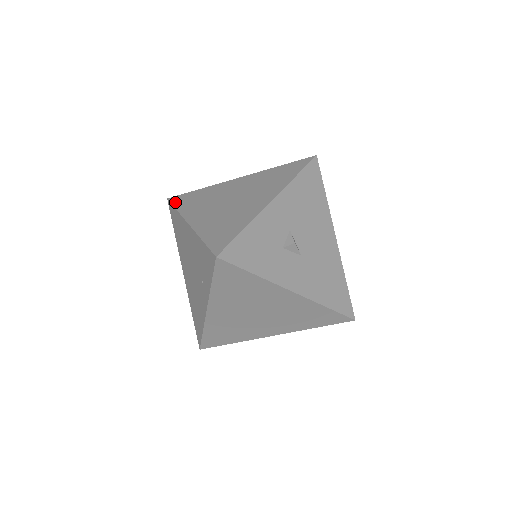
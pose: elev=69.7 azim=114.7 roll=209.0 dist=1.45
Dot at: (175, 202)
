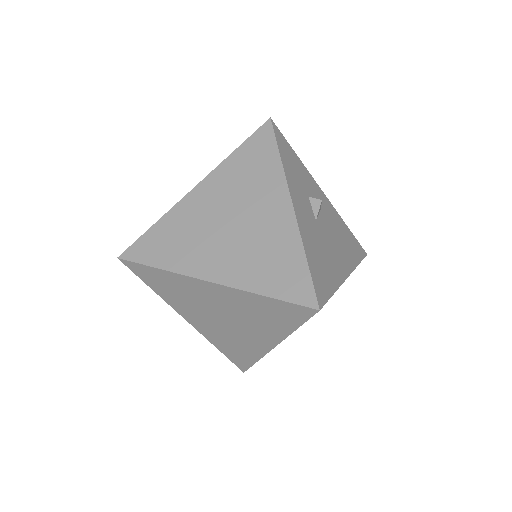
Dot at: occluded
